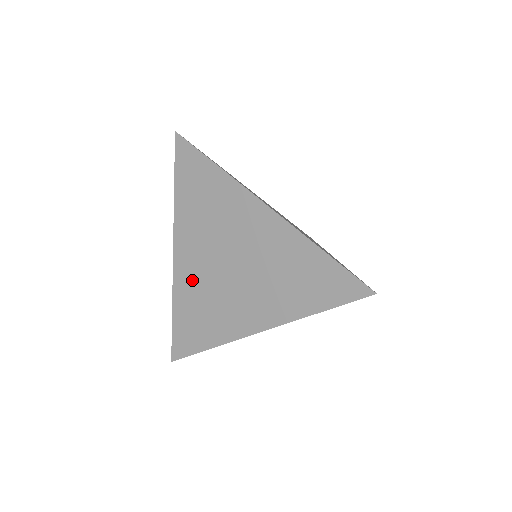
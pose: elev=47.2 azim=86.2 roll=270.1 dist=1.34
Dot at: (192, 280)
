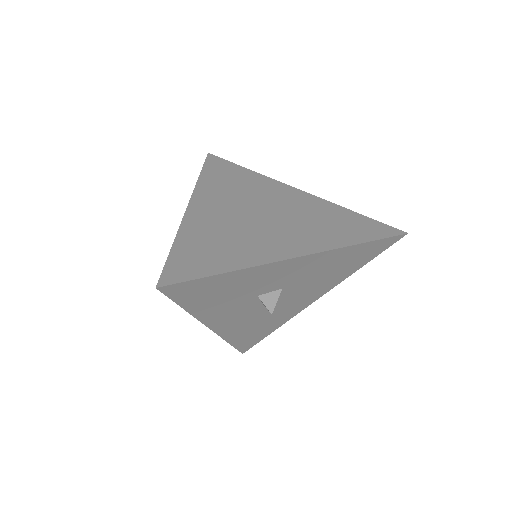
Dot at: (211, 221)
